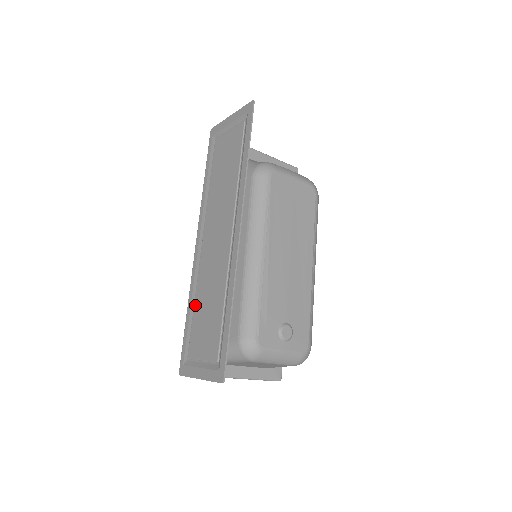
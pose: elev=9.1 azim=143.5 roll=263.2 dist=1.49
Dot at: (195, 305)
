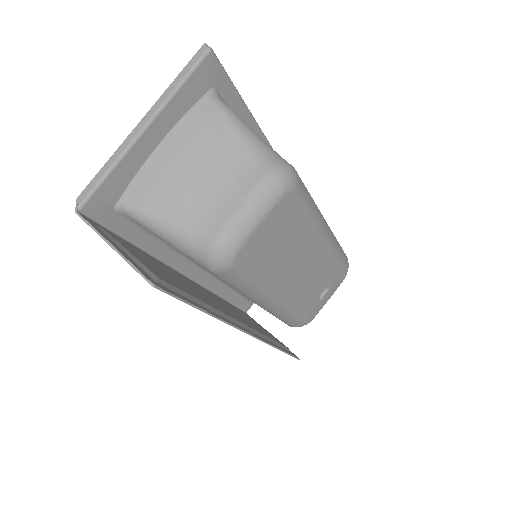
Dot at: occluded
